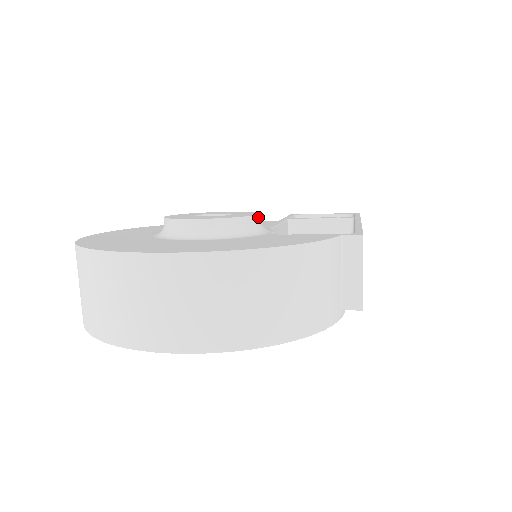
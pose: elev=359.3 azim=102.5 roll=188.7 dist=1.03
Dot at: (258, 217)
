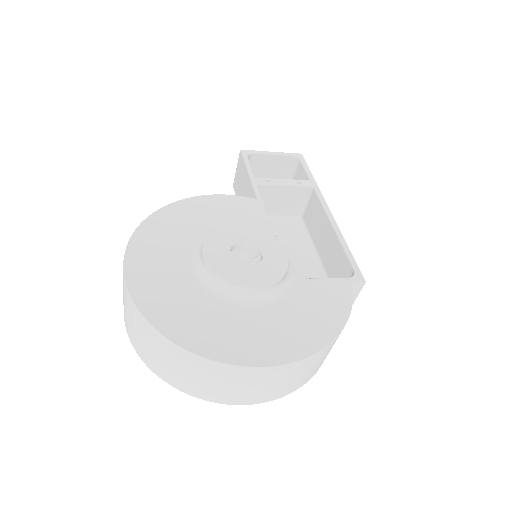
Dot at: occluded
